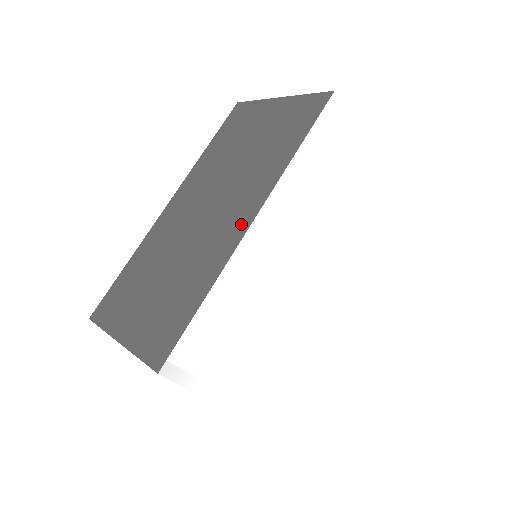
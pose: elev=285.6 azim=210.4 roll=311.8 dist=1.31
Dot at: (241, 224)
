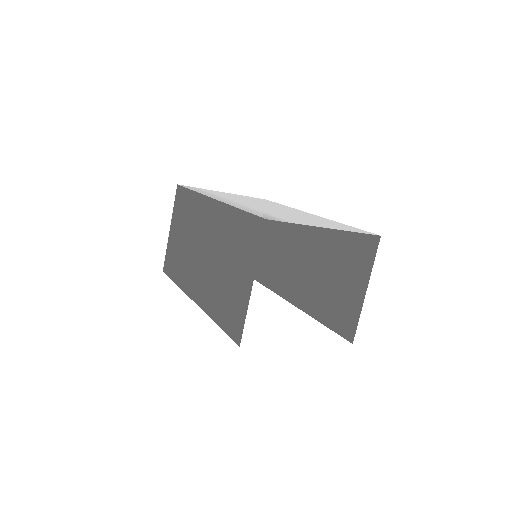
Dot at: (213, 208)
